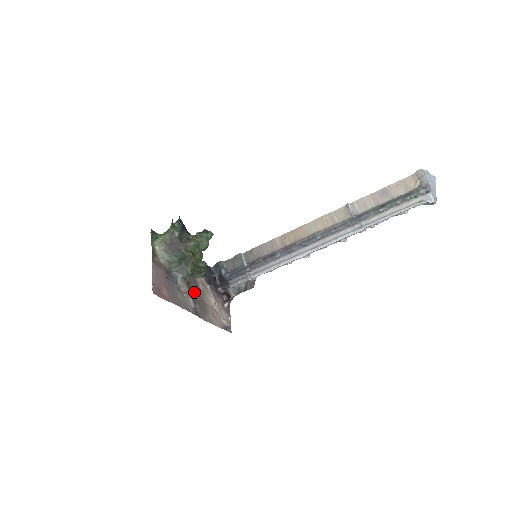
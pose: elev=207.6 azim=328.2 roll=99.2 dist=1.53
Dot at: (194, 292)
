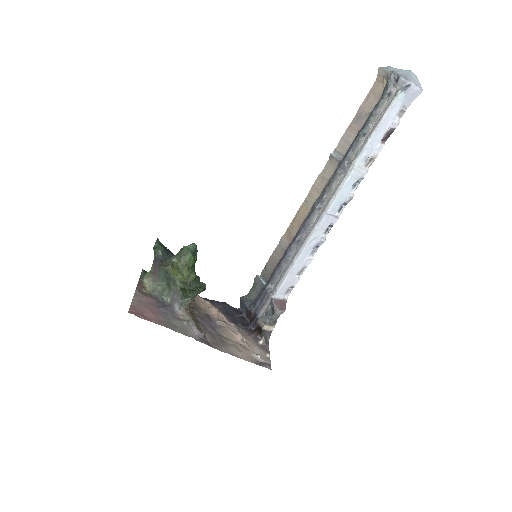
Dot at: (204, 324)
